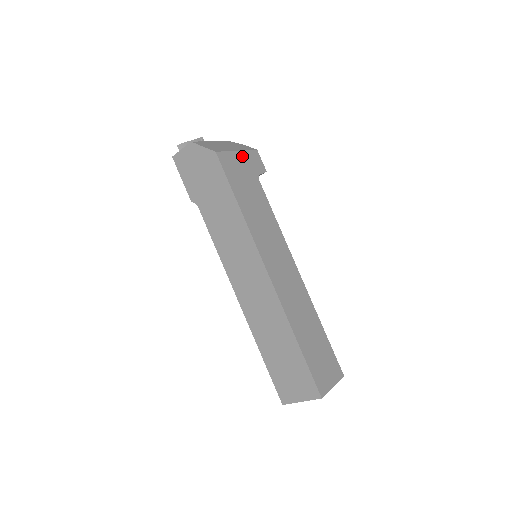
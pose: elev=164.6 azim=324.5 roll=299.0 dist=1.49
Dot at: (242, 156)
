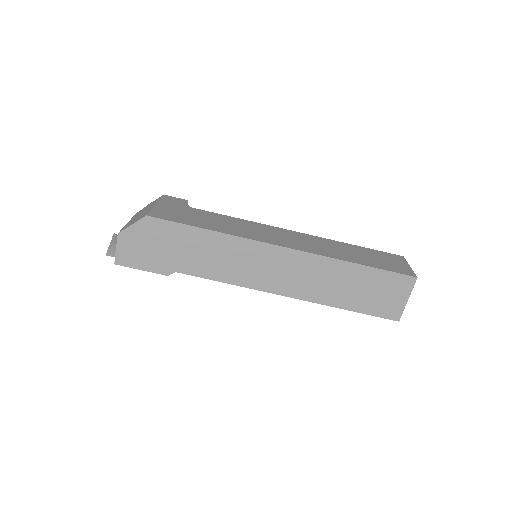
Dot at: (163, 205)
